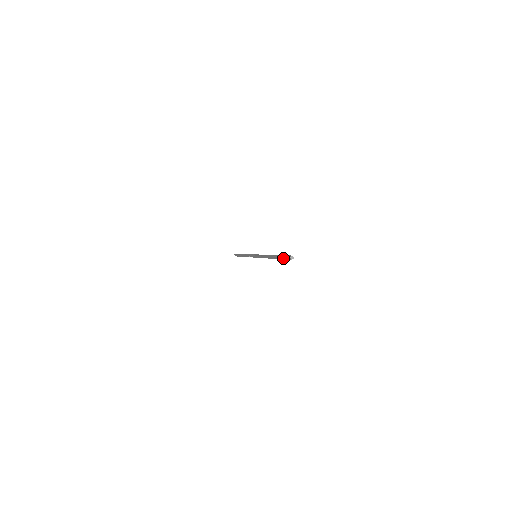
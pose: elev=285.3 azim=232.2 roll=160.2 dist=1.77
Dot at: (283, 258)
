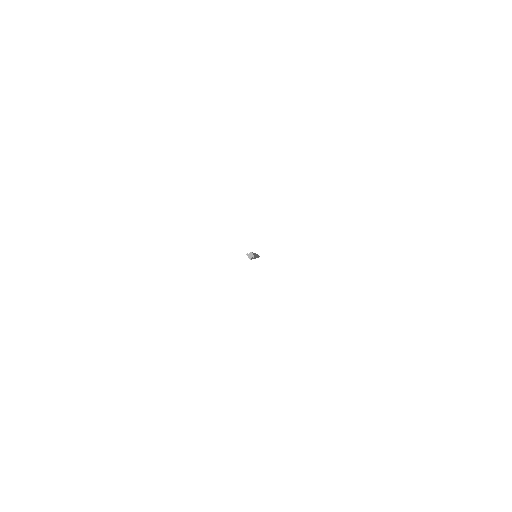
Dot at: occluded
